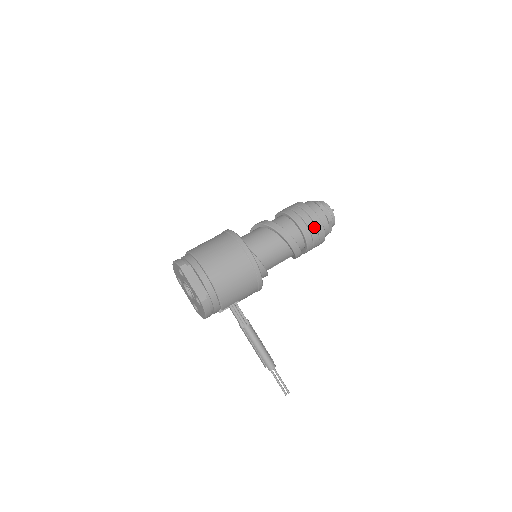
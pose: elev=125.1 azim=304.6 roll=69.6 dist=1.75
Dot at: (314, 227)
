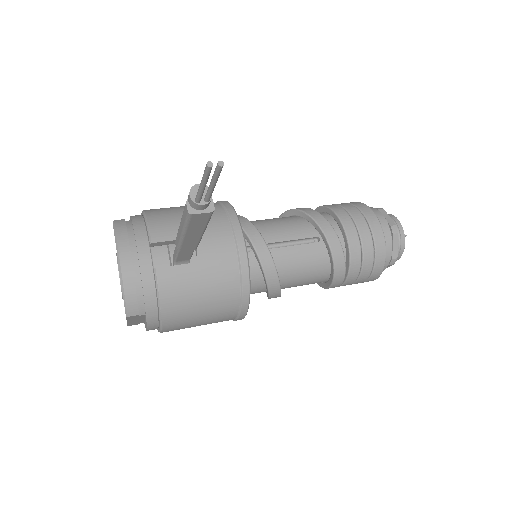
Dot at: (343, 204)
